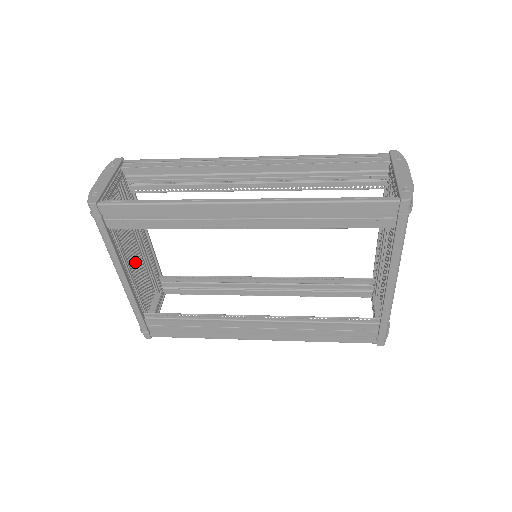
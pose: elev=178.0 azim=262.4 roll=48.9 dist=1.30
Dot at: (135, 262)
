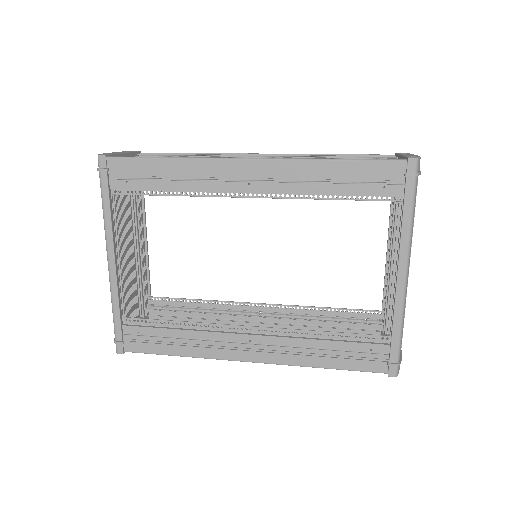
Dot at: (127, 261)
